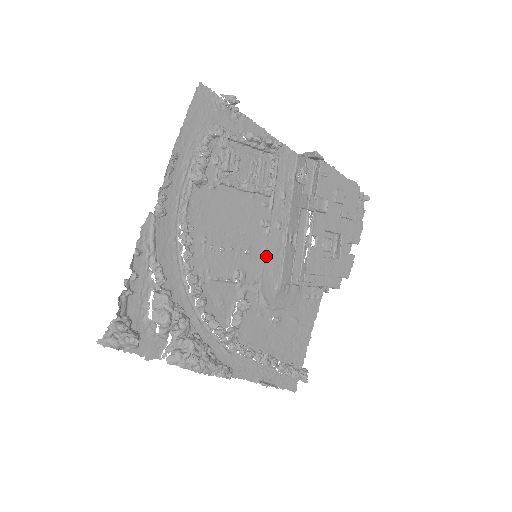
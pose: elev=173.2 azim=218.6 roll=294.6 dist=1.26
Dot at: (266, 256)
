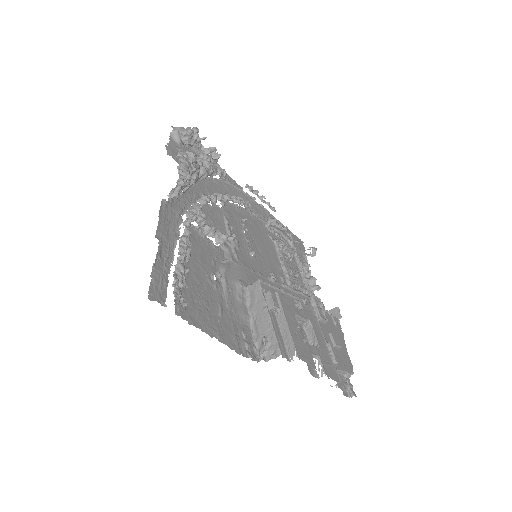
Dot at: (256, 275)
